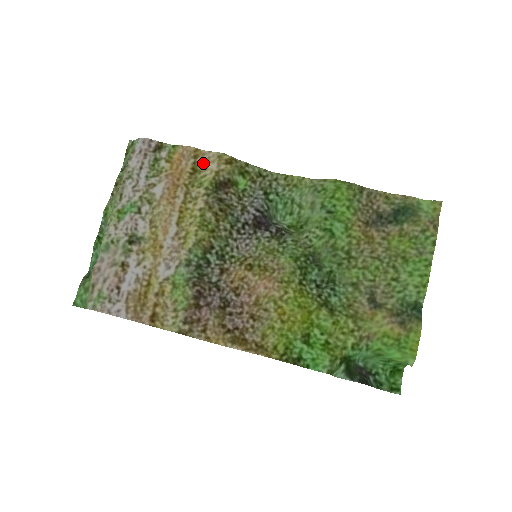
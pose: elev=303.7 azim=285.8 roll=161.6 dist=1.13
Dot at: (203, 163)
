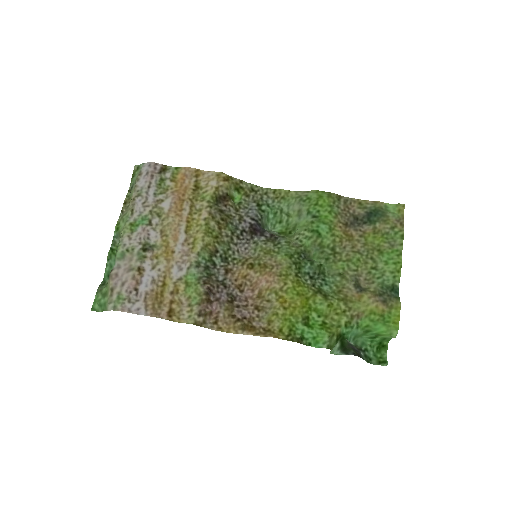
Dot at: (204, 181)
